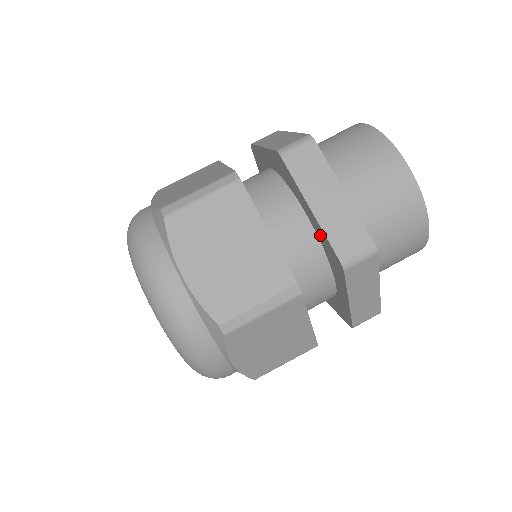
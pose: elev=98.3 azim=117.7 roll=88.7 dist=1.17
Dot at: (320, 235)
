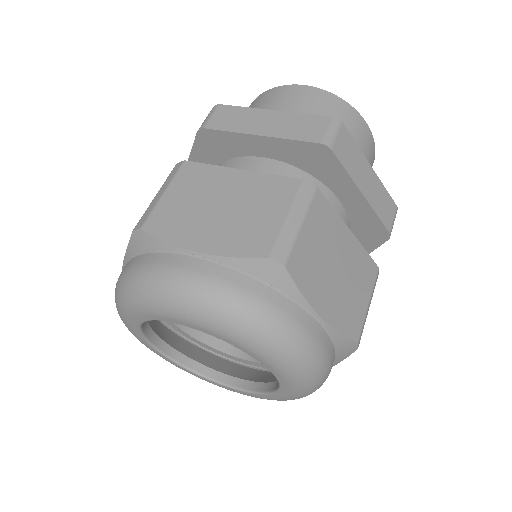
Dot at: (359, 215)
